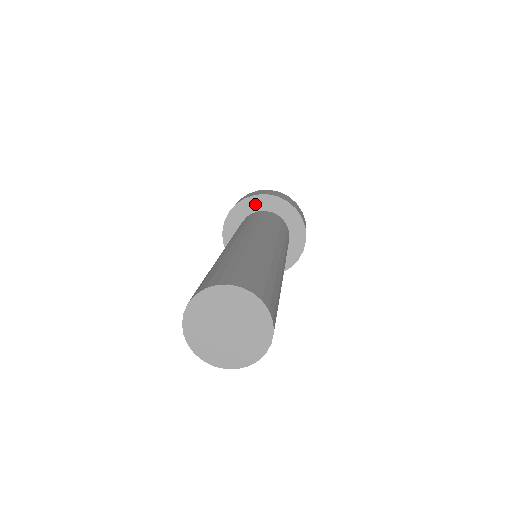
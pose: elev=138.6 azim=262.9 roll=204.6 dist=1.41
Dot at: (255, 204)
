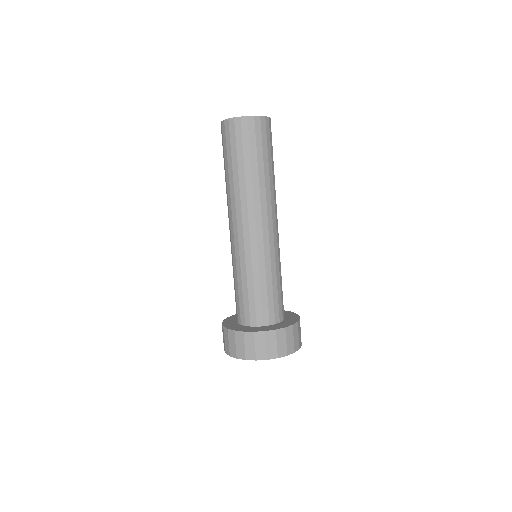
Dot at: occluded
